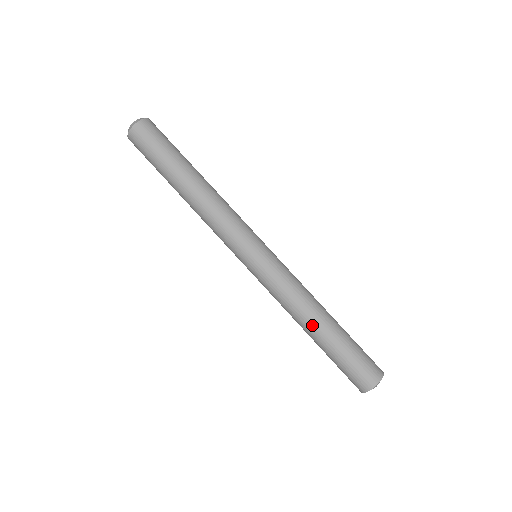
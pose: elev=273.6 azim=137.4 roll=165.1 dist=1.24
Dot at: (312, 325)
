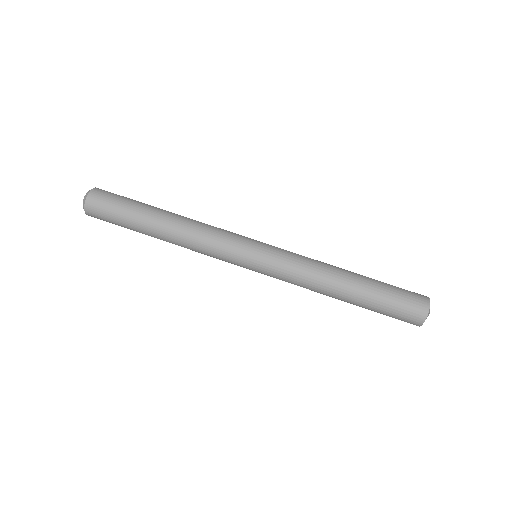
Dot at: (341, 286)
